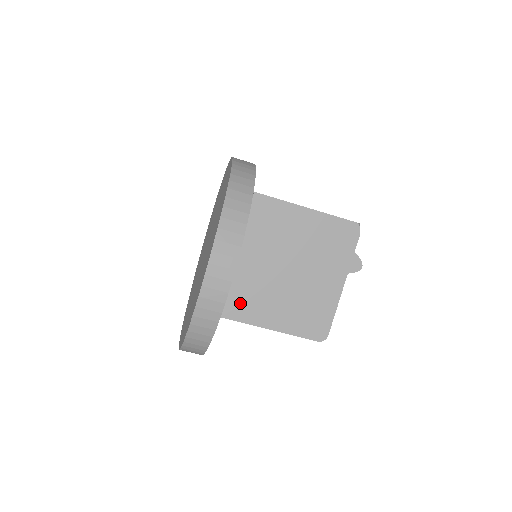
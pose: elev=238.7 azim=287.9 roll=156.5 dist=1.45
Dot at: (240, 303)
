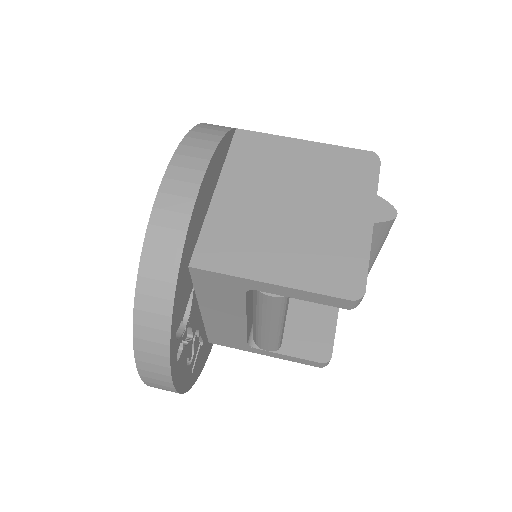
Dot at: (221, 248)
